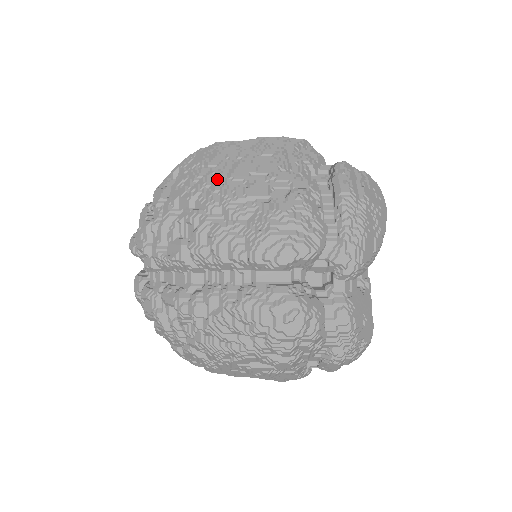
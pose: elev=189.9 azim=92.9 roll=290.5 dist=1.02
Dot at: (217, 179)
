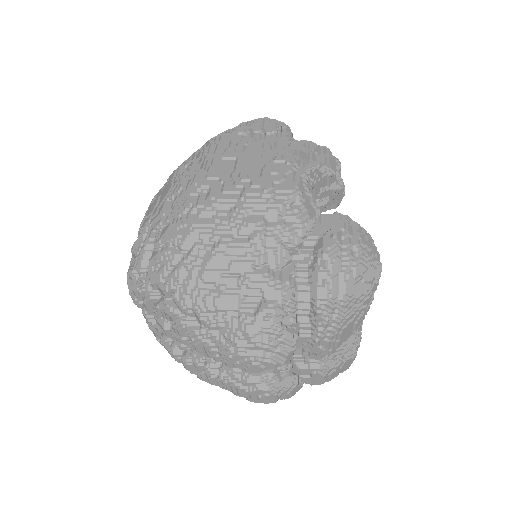
Dot at: (189, 277)
